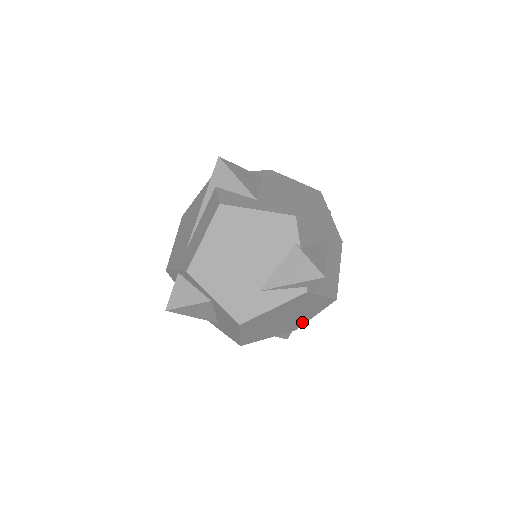
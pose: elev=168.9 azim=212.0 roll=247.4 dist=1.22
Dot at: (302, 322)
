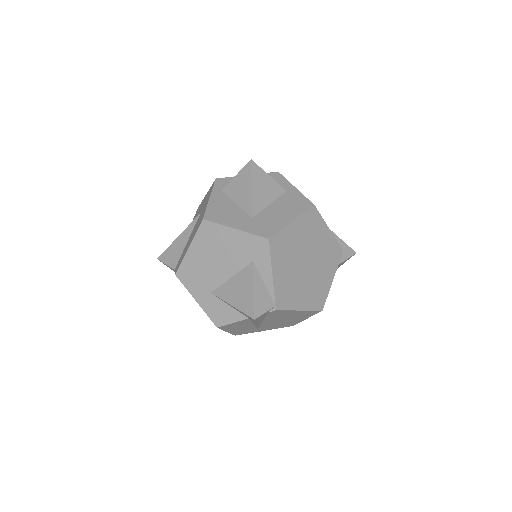
Dot at: (291, 302)
